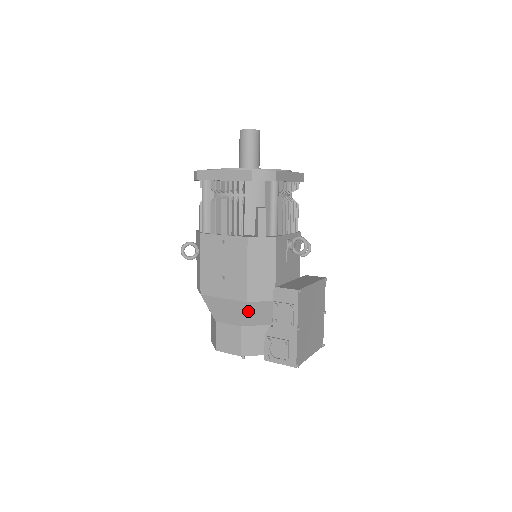
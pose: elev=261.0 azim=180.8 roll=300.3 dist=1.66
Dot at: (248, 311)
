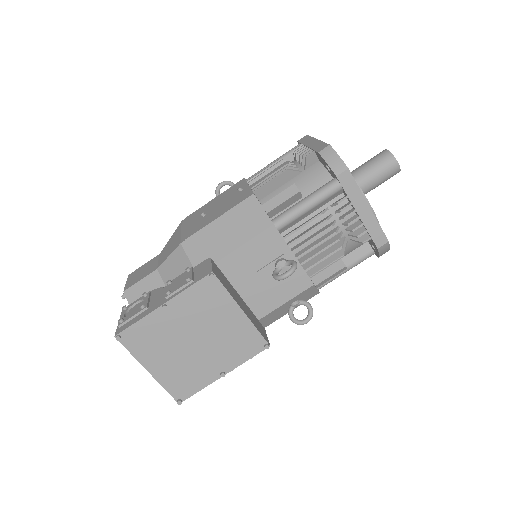
Dot at: (174, 257)
